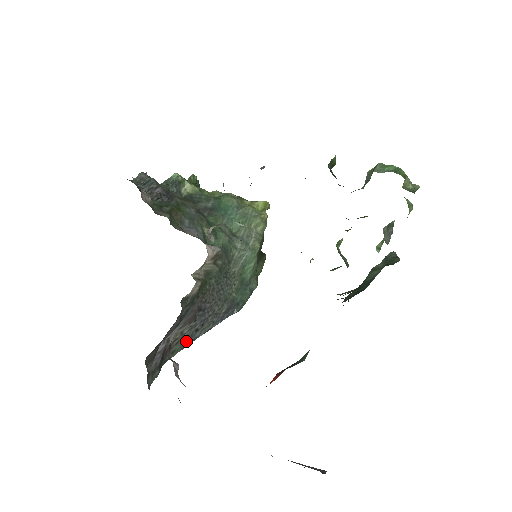
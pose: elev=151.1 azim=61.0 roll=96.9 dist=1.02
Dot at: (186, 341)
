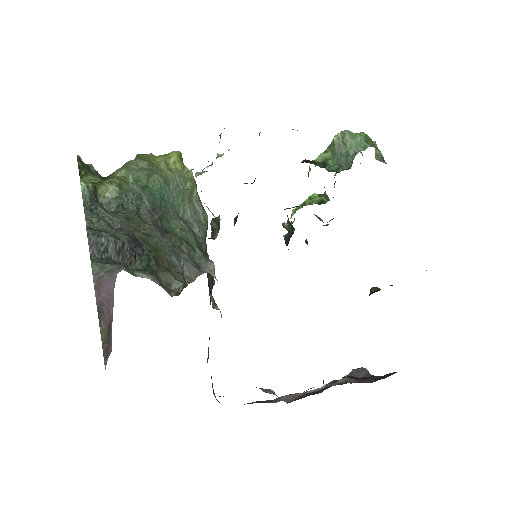
Dot at: occluded
